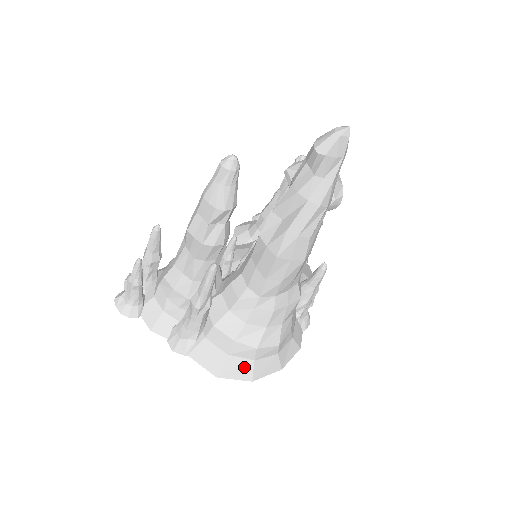
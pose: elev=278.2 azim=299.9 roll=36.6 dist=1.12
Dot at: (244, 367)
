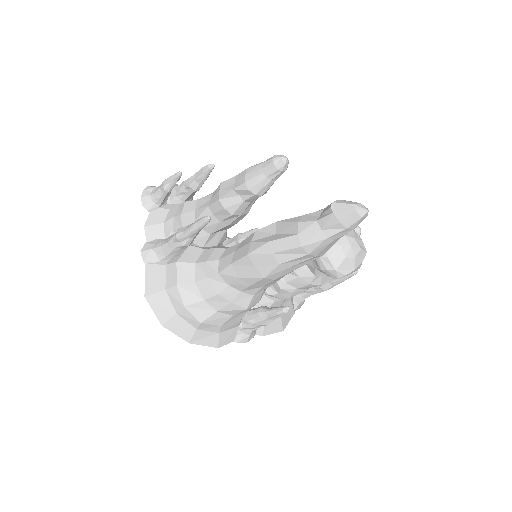
Dot at: (166, 310)
